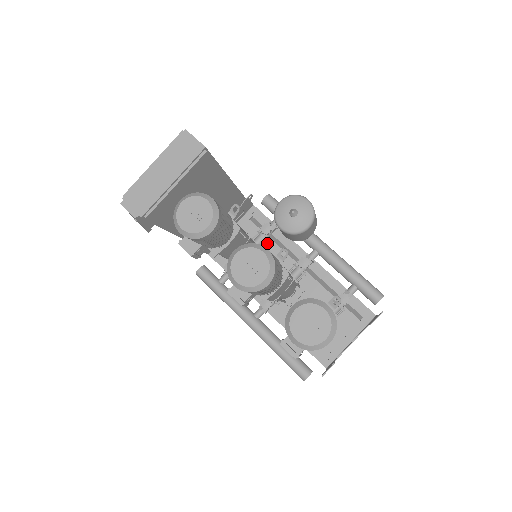
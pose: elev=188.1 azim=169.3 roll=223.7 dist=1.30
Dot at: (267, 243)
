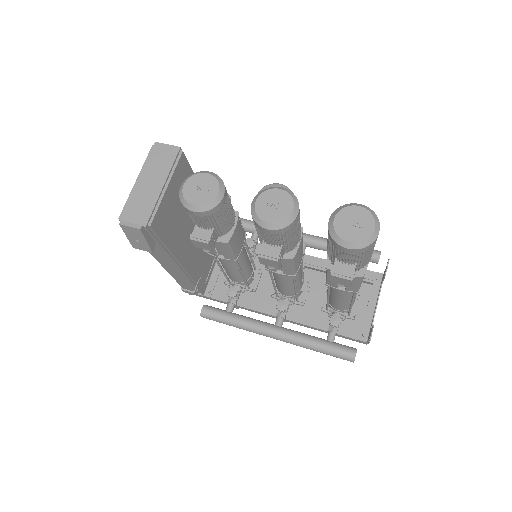
Dot at: (254, 260)
